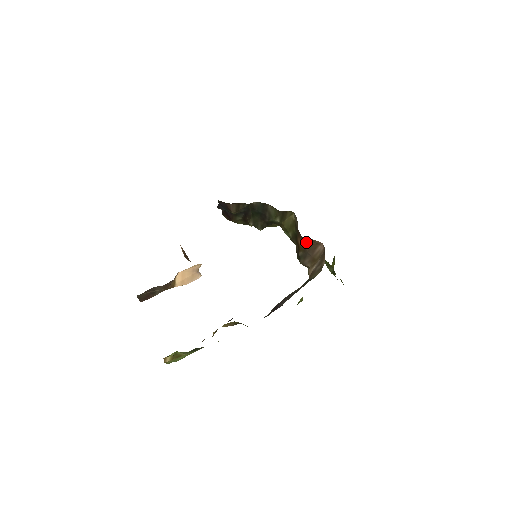
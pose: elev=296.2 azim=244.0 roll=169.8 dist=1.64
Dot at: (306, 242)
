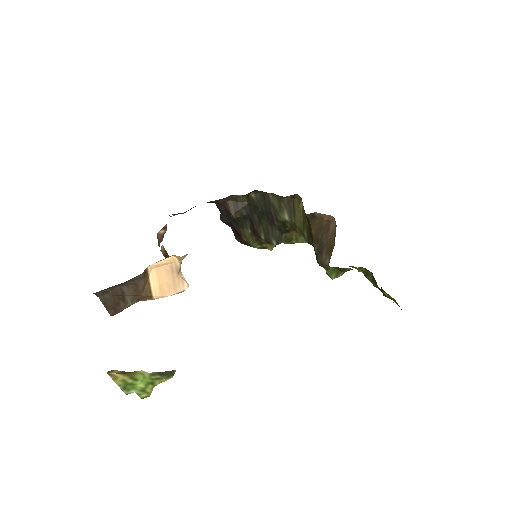
Dot at: (315, 225)
